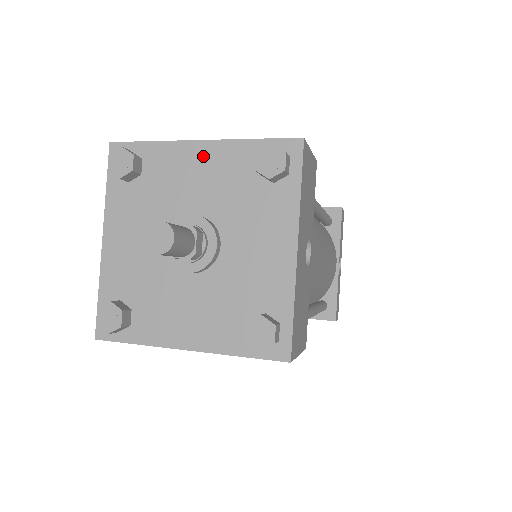
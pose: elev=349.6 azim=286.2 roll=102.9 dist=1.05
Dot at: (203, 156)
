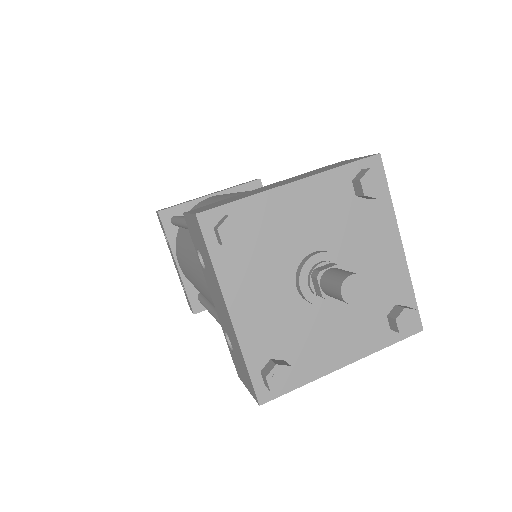
Dot at: (301, 196)
